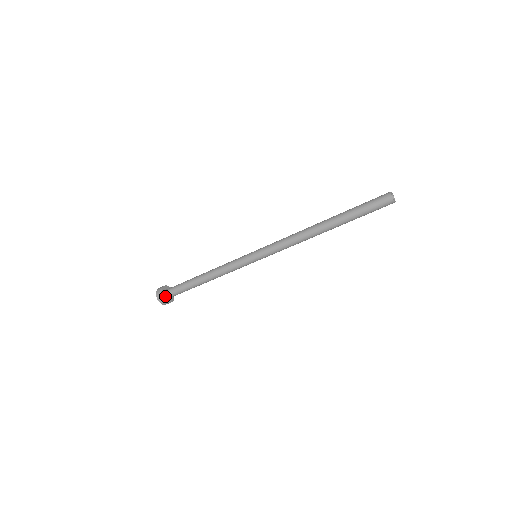
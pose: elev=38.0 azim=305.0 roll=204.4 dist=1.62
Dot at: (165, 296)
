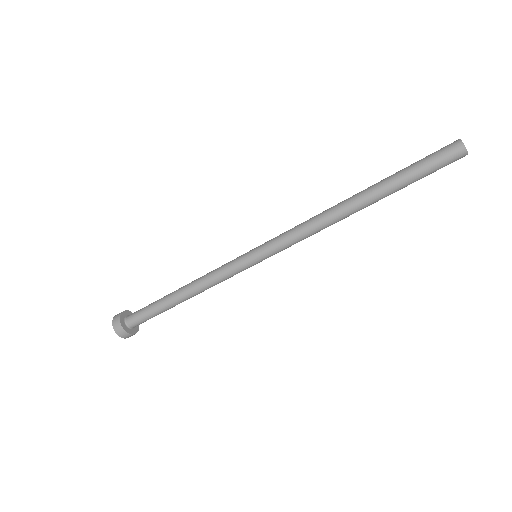
Dot at: (124, 321)
